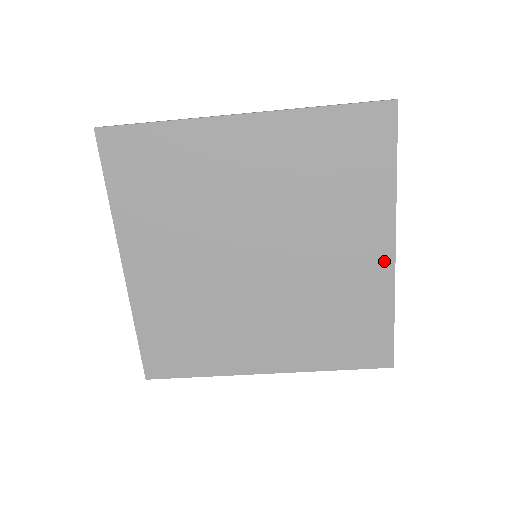
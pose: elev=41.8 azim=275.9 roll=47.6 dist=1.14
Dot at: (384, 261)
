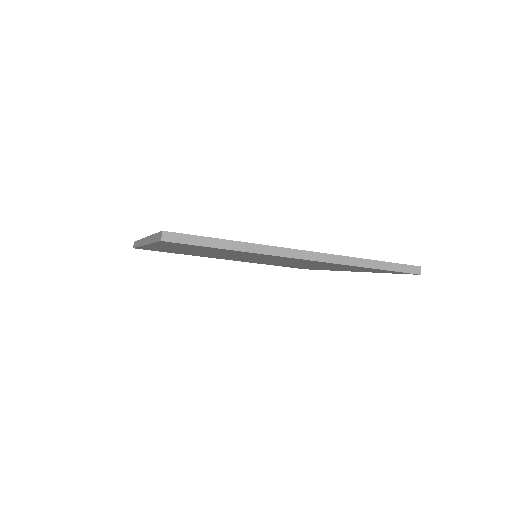
Dot at: (338, 270)
